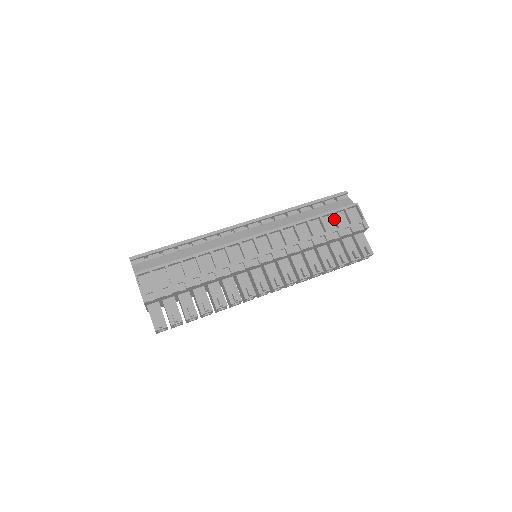
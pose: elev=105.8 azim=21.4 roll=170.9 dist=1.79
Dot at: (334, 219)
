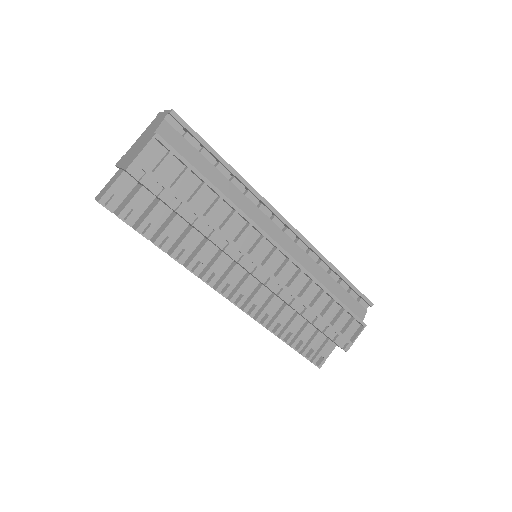
Dot at: (339, 315)
